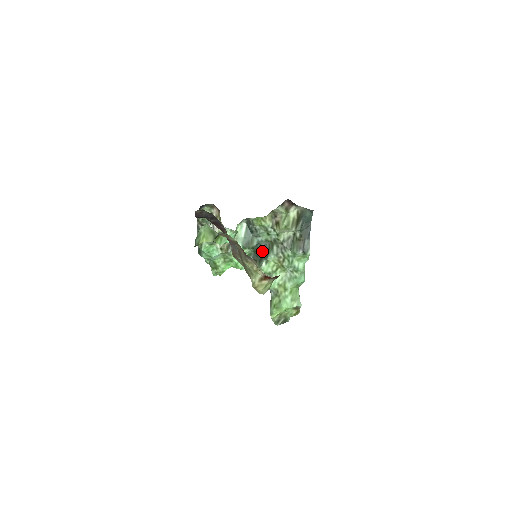
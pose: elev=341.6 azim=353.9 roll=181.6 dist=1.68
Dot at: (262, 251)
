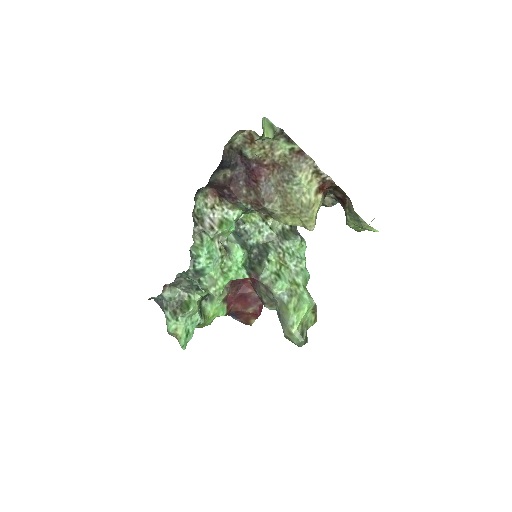
Dot at: (257, 255)
